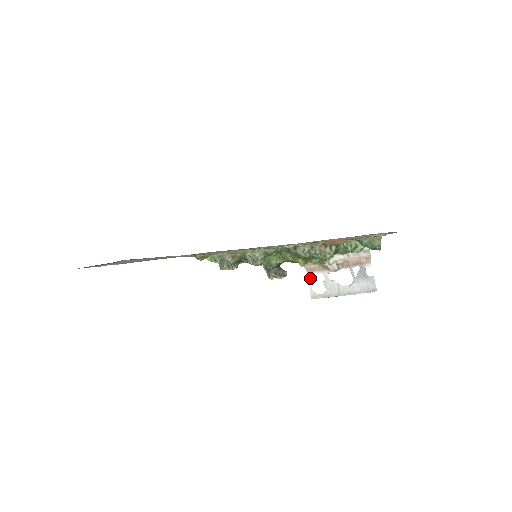
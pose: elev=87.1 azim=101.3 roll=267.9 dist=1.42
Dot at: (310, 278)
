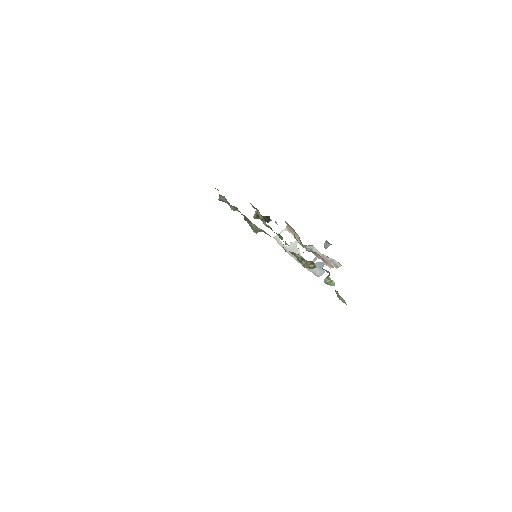
Dot at: occluded
